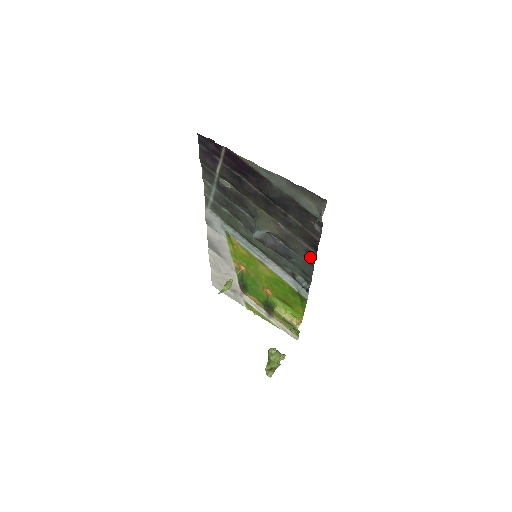
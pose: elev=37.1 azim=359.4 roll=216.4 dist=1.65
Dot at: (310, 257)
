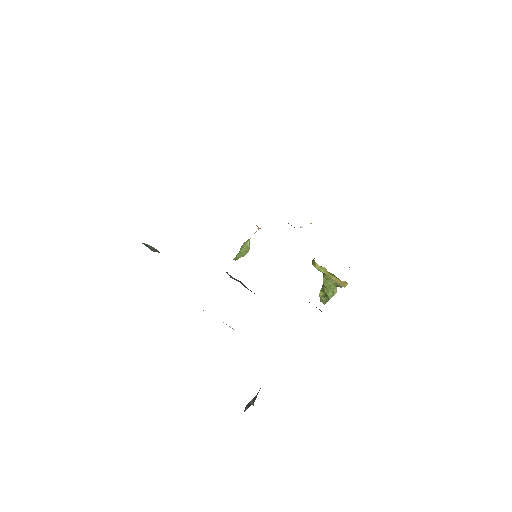
Dot at: occluded
